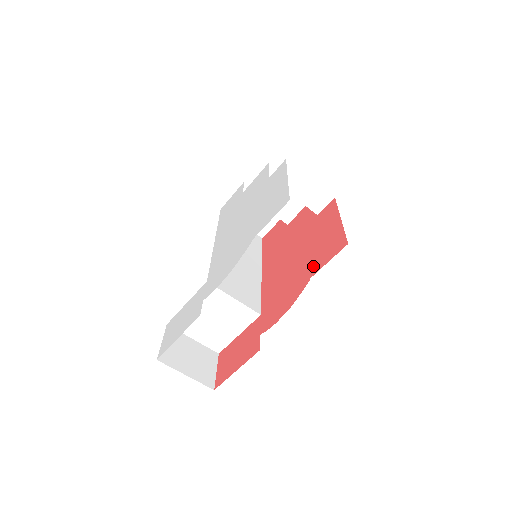
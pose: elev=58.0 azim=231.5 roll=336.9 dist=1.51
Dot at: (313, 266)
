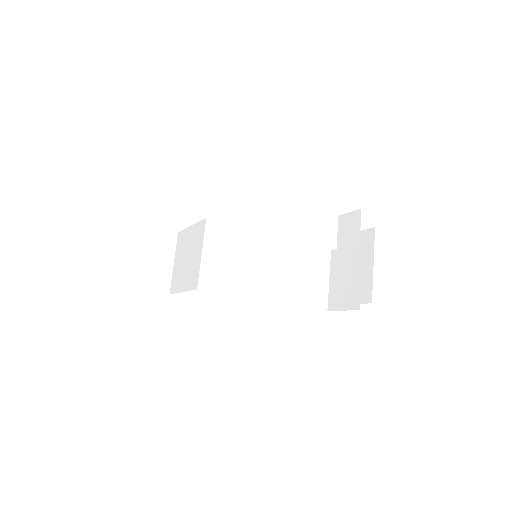
Dot at: occluded
